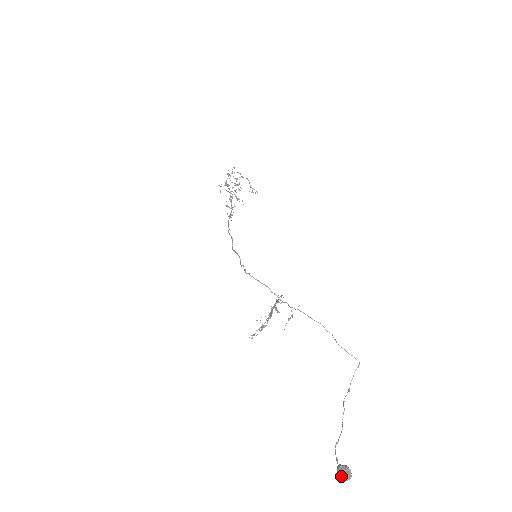
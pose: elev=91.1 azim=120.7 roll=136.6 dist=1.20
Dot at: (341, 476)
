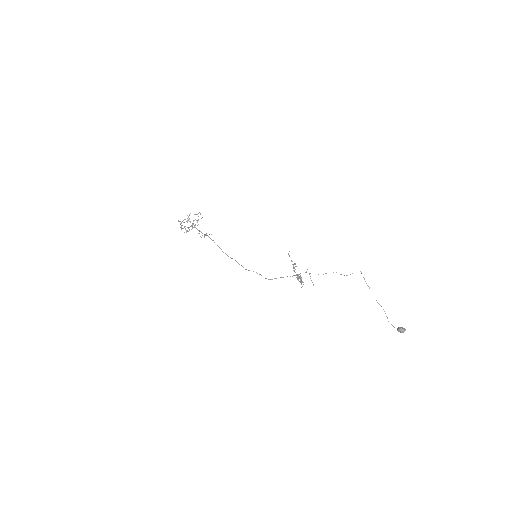
Dot at: occluded
